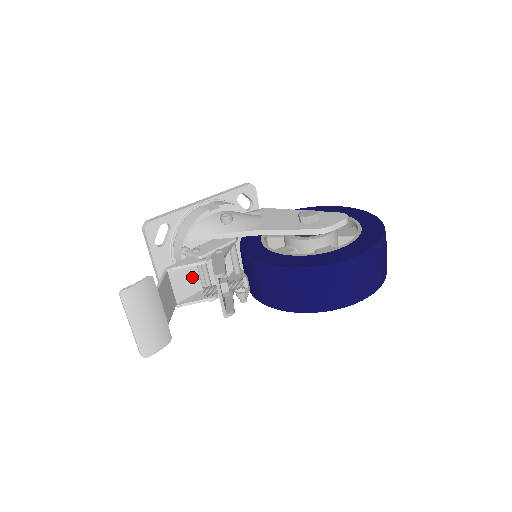
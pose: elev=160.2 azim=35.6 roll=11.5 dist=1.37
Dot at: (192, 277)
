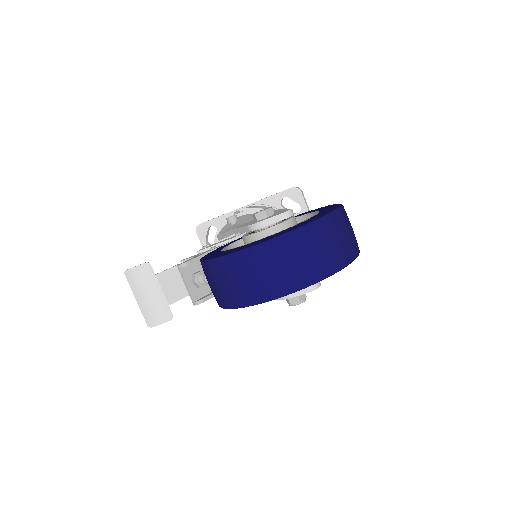
Dot at: occluded
